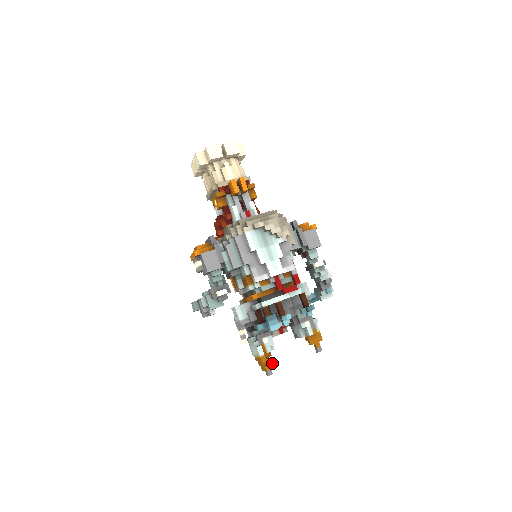
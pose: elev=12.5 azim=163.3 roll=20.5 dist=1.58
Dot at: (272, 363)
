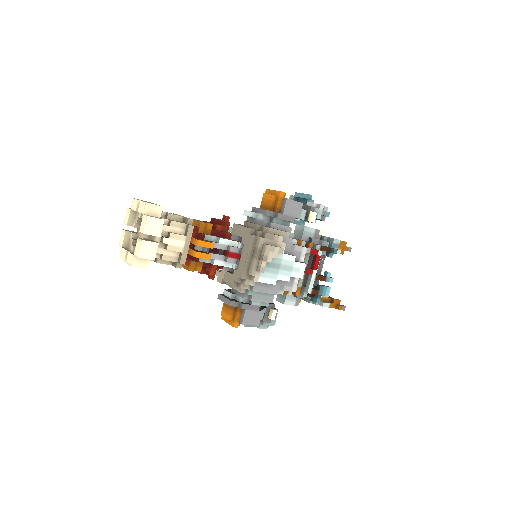
Dot at: (338, 300)
